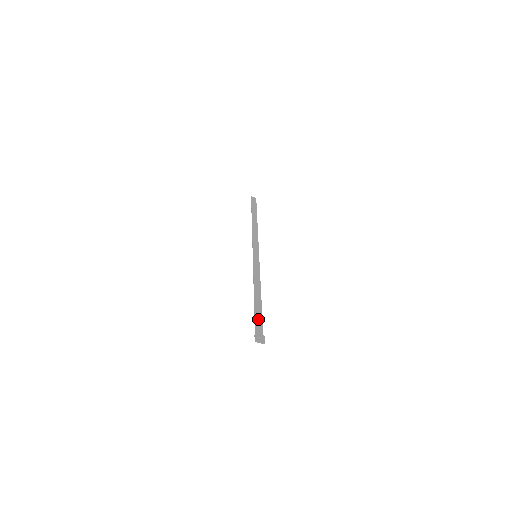
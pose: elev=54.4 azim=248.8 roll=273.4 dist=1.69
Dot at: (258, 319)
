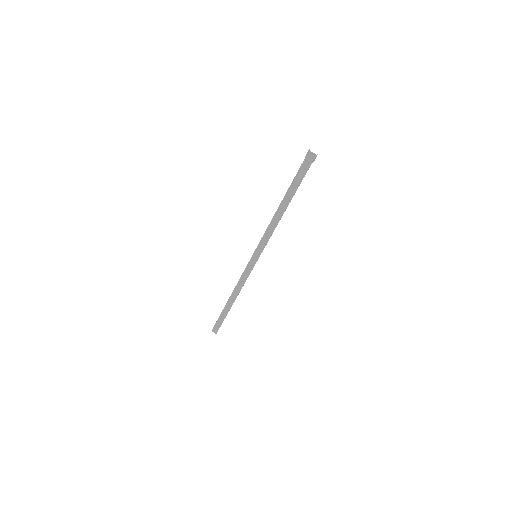
Dot at: (298, 179)
